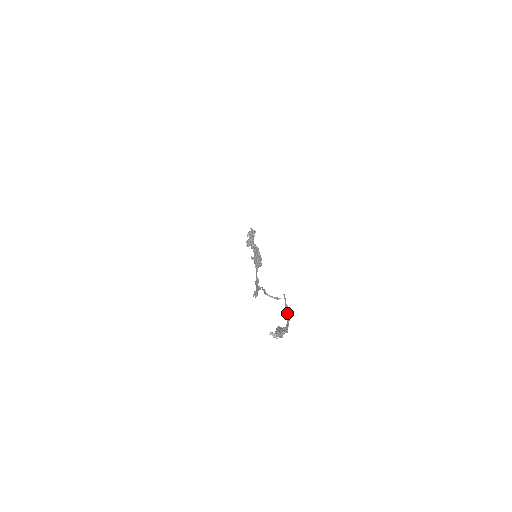
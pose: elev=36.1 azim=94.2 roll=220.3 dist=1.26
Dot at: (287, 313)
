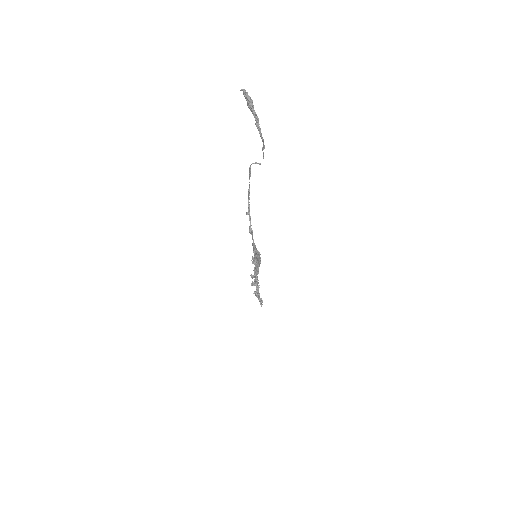
Dot at: (263, 144)
